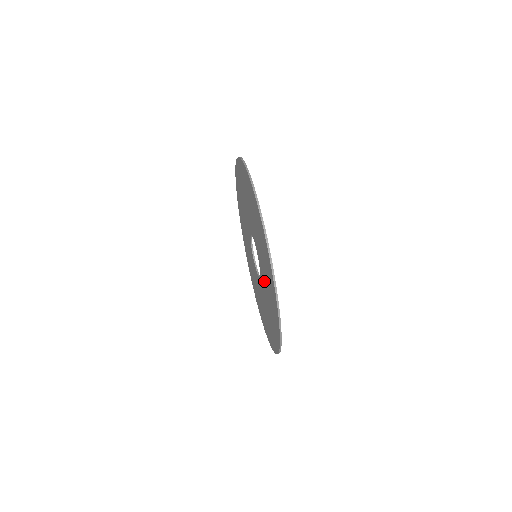
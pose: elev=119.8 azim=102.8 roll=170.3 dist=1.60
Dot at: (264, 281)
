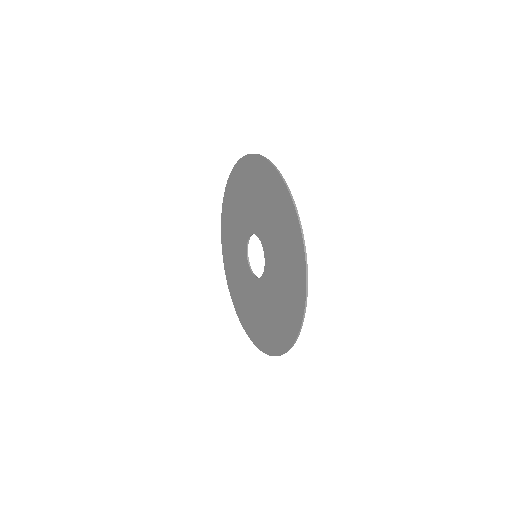
Dot at: (274, 258)
